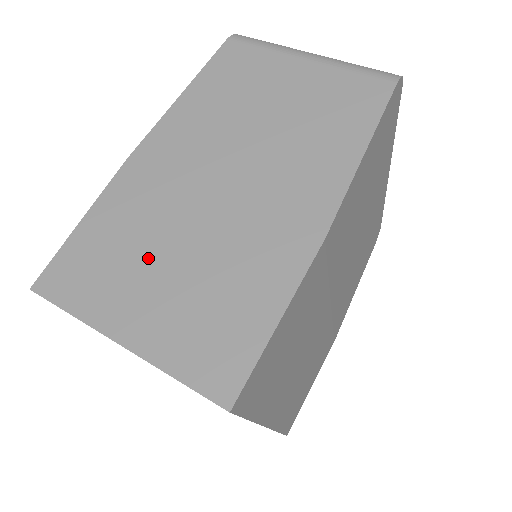
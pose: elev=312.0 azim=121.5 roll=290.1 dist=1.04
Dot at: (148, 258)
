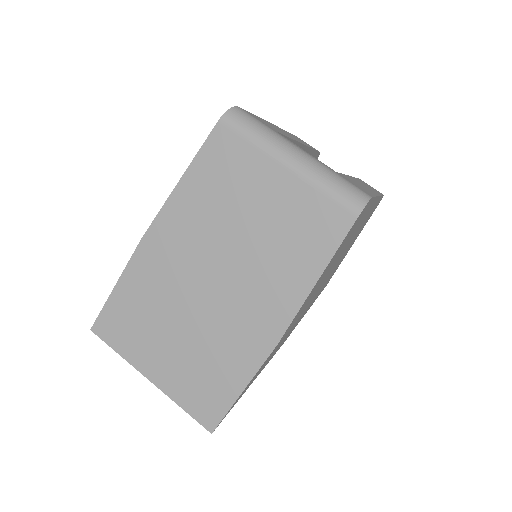
Dot at: (162, 328)
